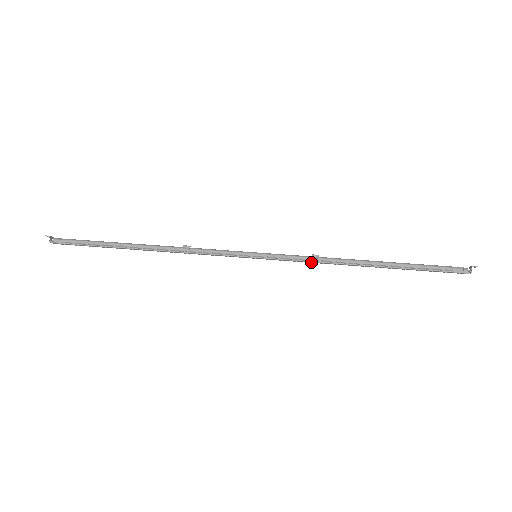
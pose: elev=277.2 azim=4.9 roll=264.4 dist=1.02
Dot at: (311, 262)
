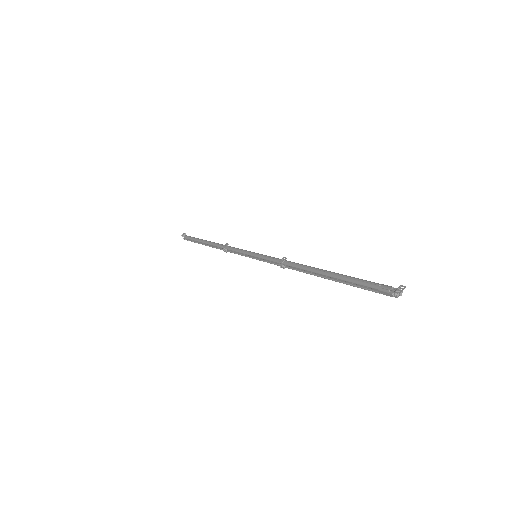
Dot at: occluded
